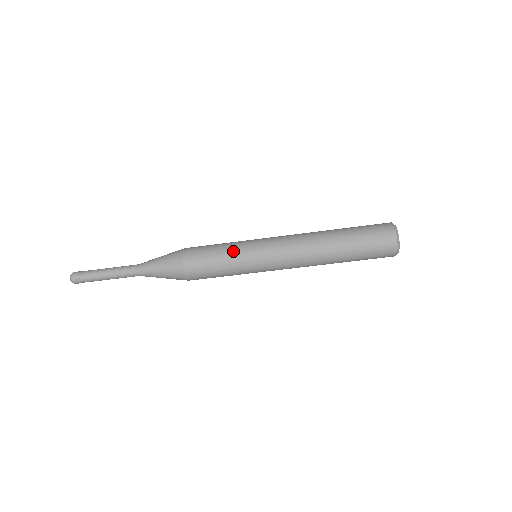
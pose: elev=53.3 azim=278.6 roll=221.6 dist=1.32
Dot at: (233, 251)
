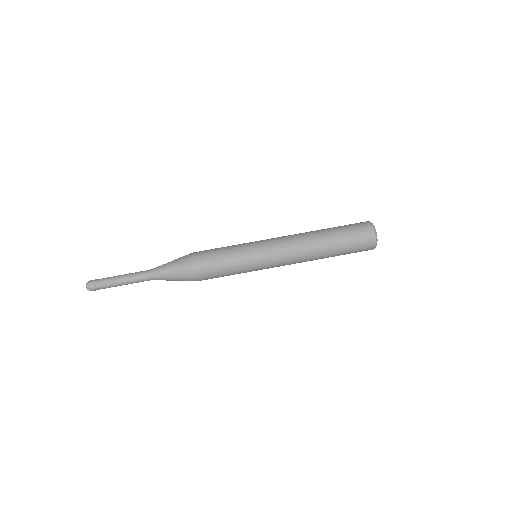
Dot at: (237, 249)
